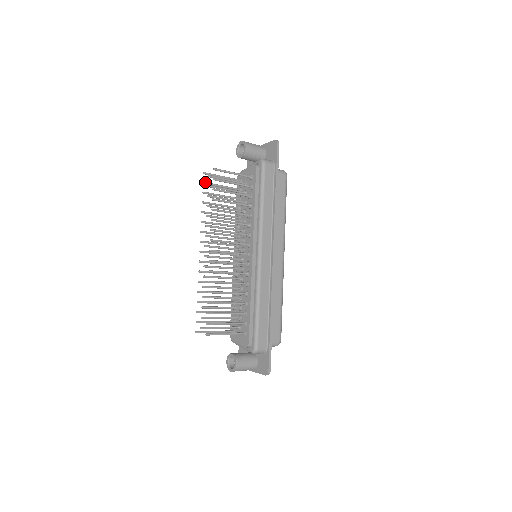
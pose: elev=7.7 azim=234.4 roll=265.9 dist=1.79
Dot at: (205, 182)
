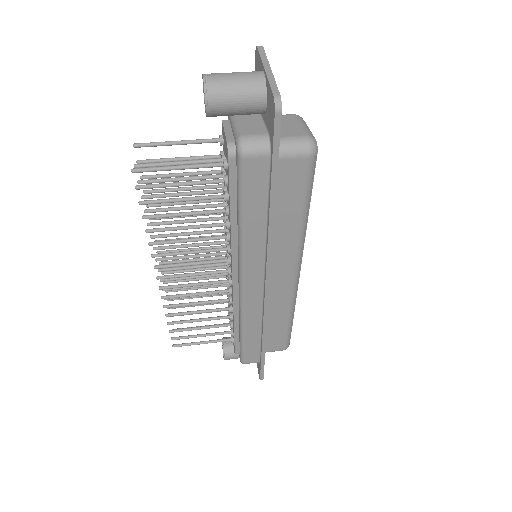
Dot at: (140, 161)
